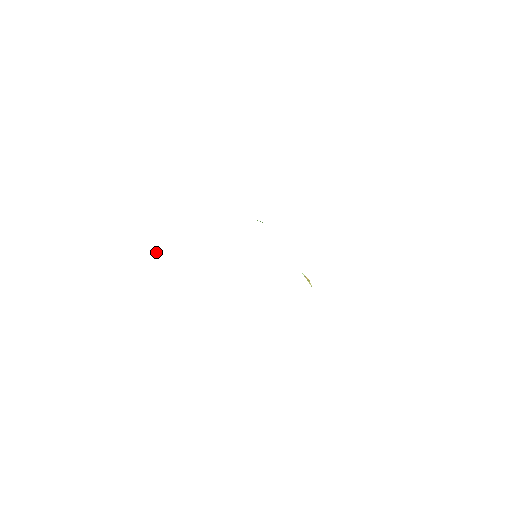
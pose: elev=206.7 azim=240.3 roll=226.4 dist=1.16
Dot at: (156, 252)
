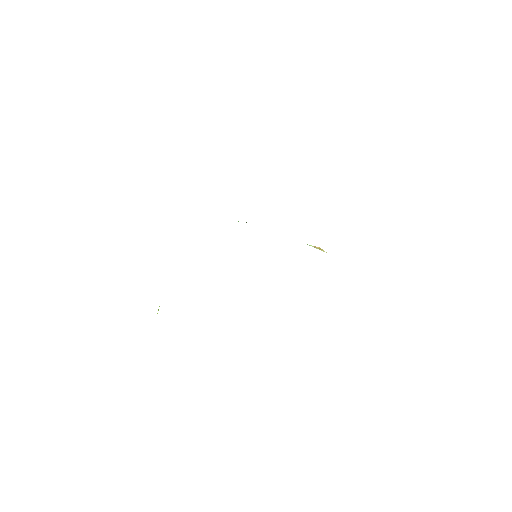
Dot at: (158, 309)
